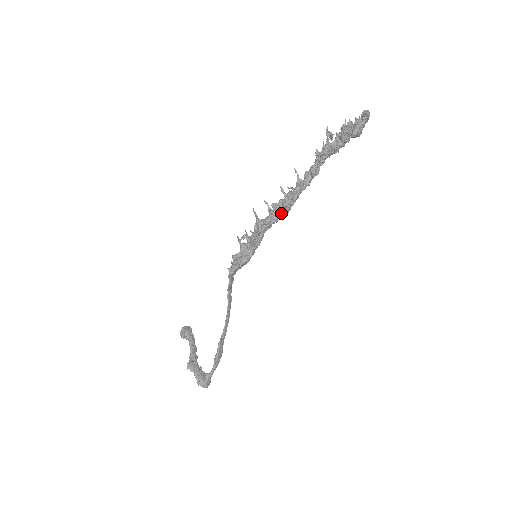
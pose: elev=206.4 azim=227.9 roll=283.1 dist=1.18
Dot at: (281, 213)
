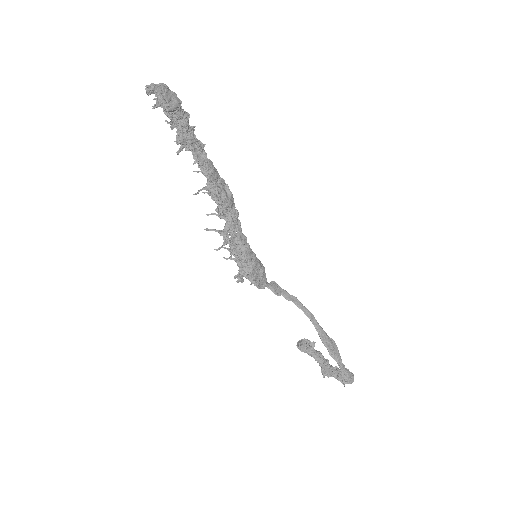
Dot at: (231, 208)
